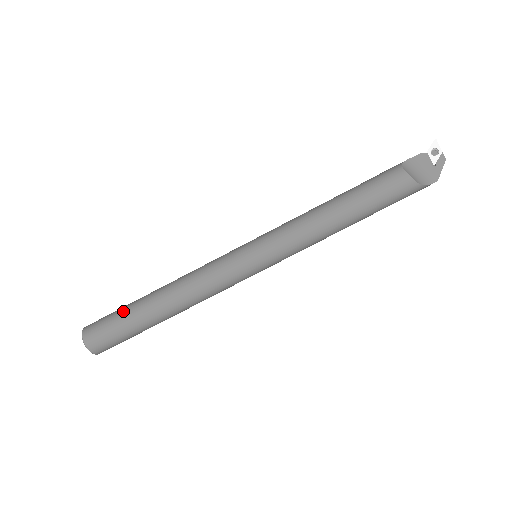
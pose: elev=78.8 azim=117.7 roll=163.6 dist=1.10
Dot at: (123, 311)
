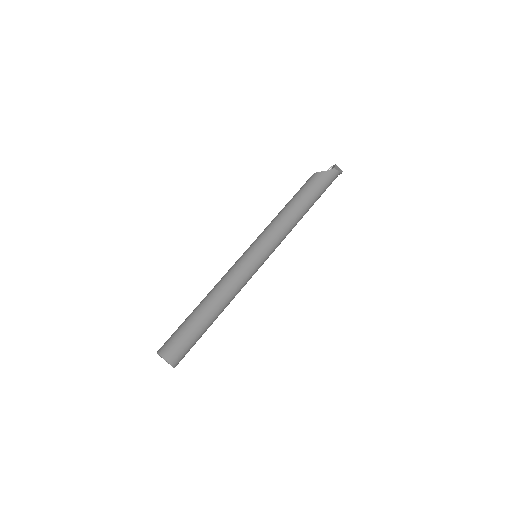
Dot at: occluded
